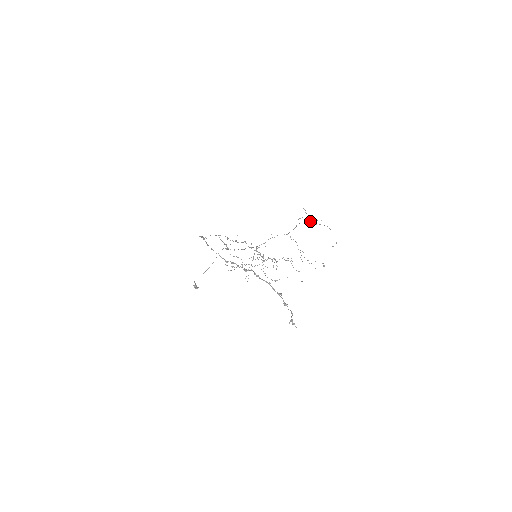
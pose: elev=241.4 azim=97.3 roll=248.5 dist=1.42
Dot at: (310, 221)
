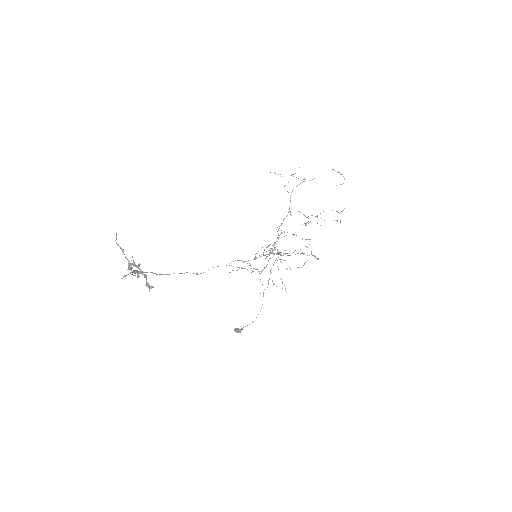
Dot at: occluded
